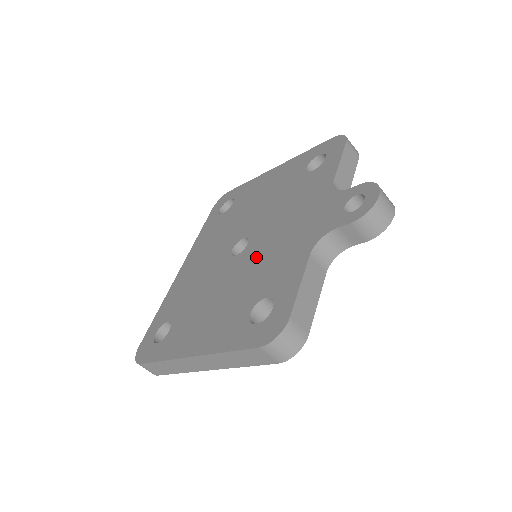
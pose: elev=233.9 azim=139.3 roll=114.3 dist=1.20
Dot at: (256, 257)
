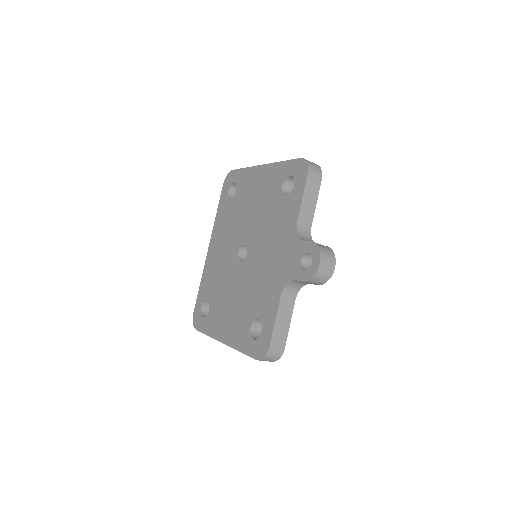
Dot at: (252, 274)
